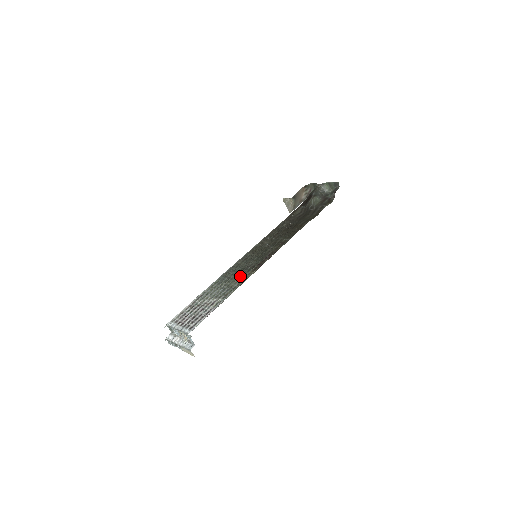
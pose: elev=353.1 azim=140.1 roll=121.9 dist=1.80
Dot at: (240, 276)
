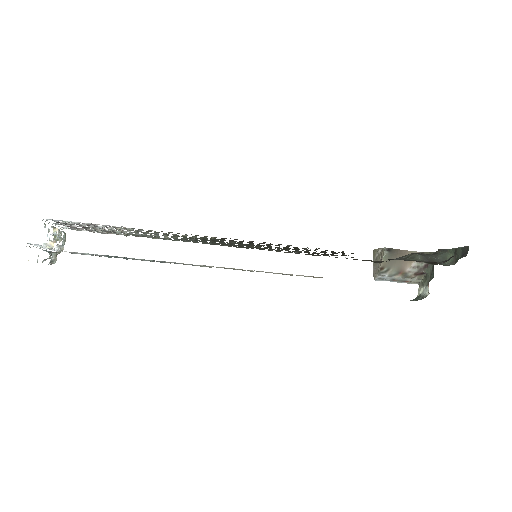
Dot at: occluded
